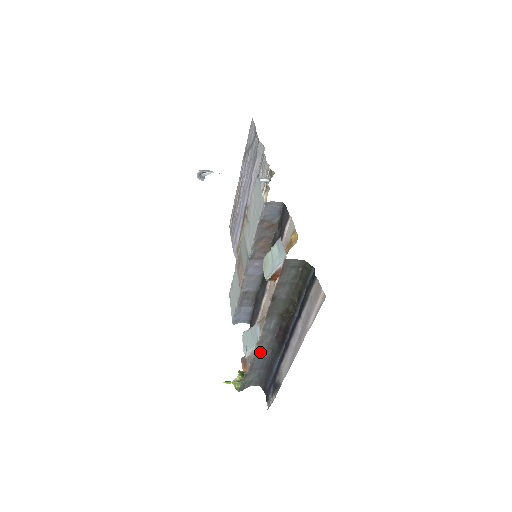
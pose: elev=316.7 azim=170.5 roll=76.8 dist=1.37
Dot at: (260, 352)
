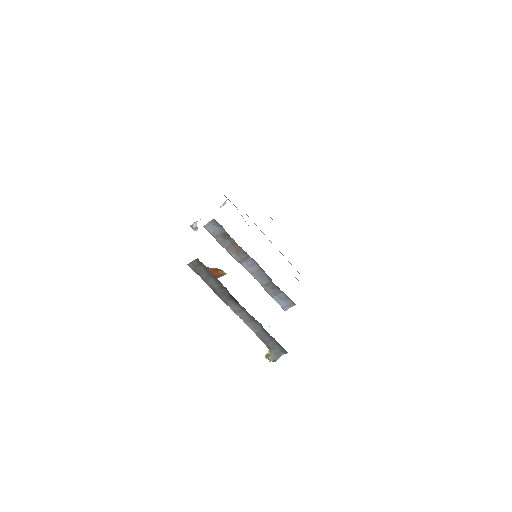
Dot at: (255, 328)
